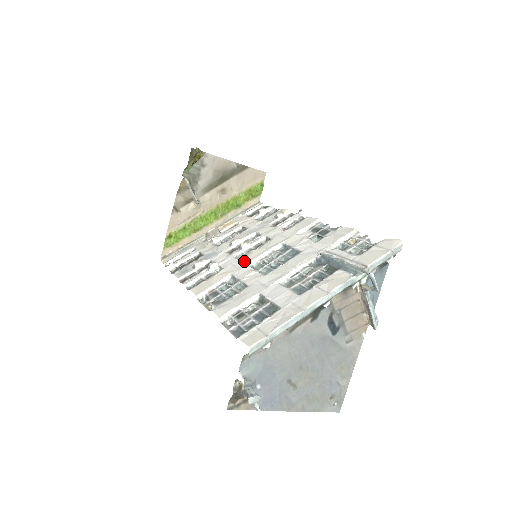
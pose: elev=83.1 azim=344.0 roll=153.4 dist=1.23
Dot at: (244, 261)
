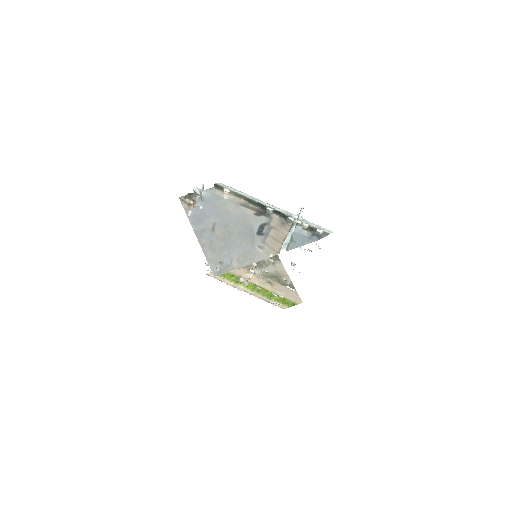
Dot at: occluded
